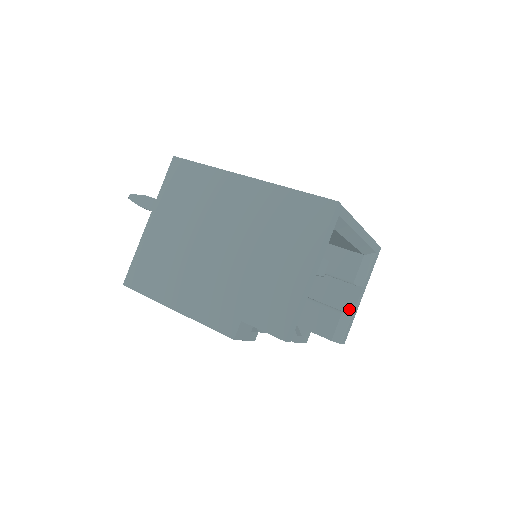
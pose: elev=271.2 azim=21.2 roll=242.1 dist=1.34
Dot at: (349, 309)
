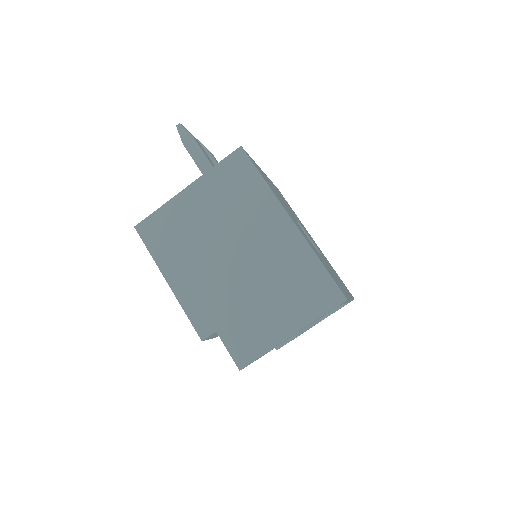
Dot at: occluded
